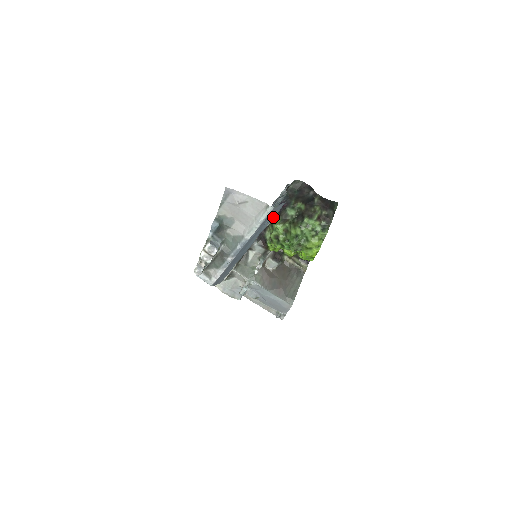
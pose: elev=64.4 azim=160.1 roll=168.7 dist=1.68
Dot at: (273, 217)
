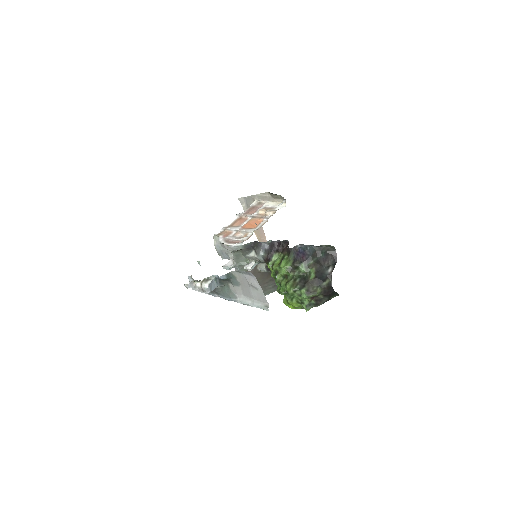
Dot at: occluded
